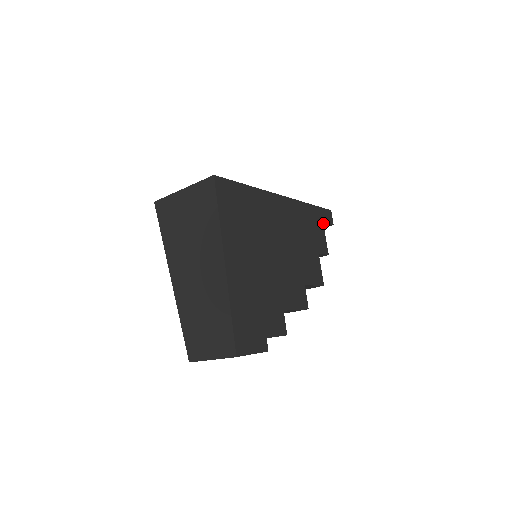
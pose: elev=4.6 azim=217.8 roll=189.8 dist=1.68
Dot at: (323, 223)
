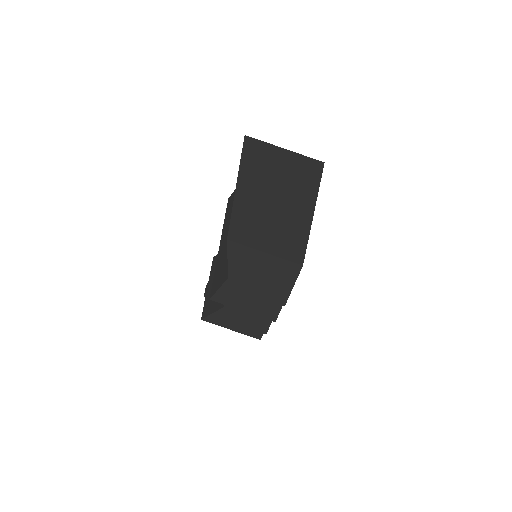
Dot at: occluded
